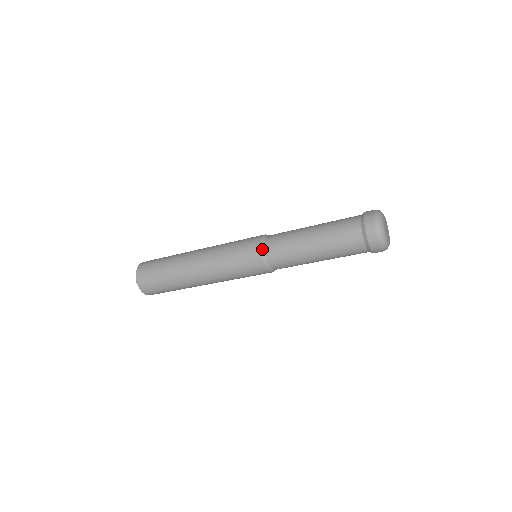
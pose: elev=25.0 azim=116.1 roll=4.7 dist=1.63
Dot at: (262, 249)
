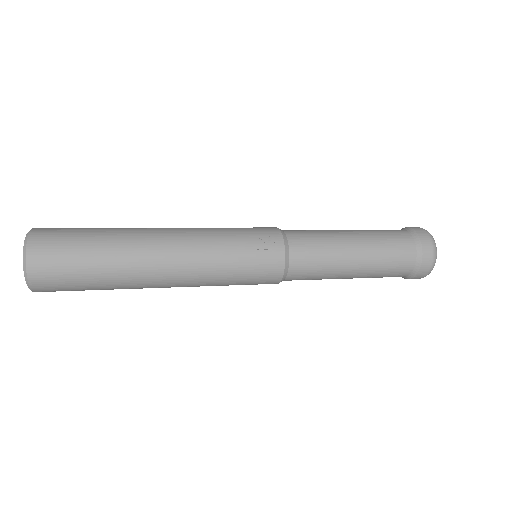
Dot at: occluded
